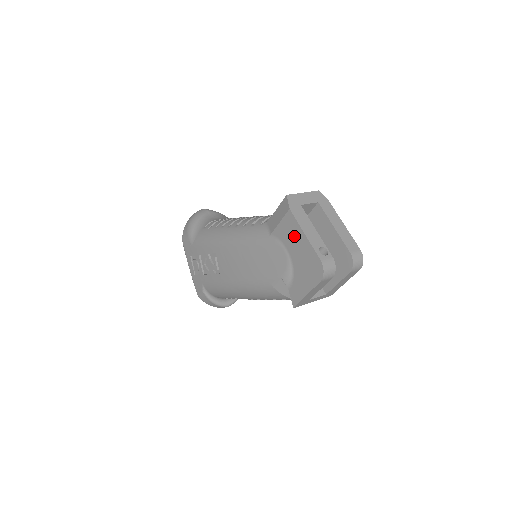
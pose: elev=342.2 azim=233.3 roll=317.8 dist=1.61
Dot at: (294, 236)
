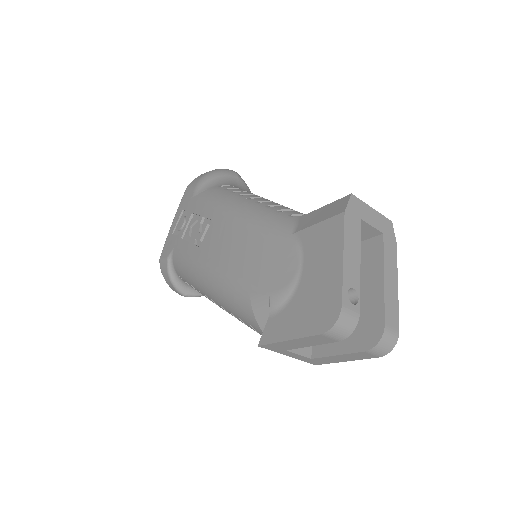
Dot at: (326, 251)
